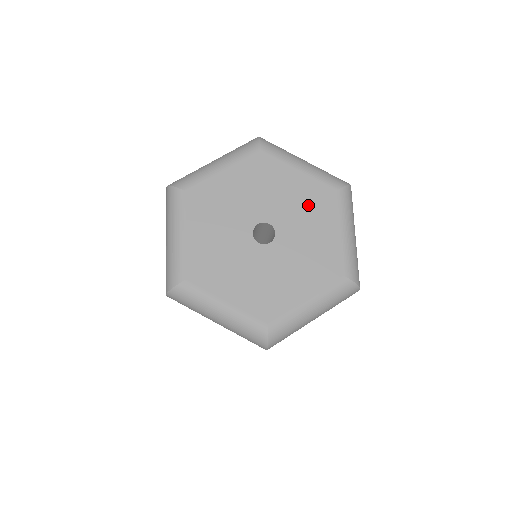
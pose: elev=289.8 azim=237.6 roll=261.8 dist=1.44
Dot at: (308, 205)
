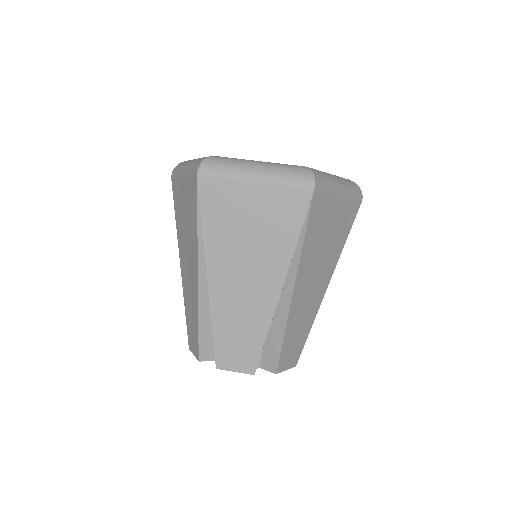
Dot at: occluded
